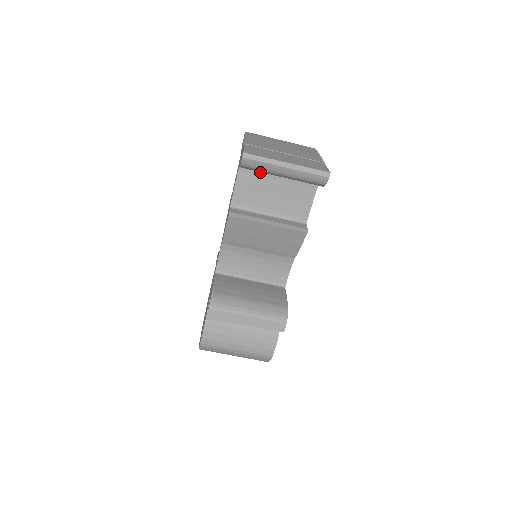
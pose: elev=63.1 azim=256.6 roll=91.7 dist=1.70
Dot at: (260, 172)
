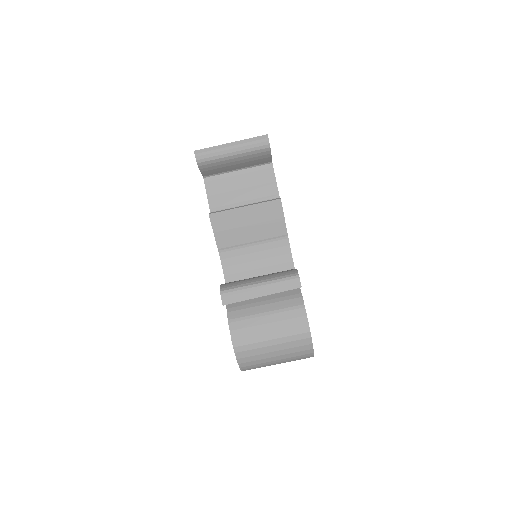
Dot at: (222, 176)
